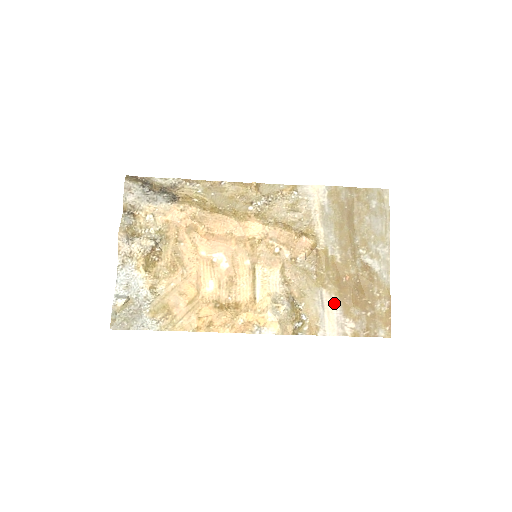
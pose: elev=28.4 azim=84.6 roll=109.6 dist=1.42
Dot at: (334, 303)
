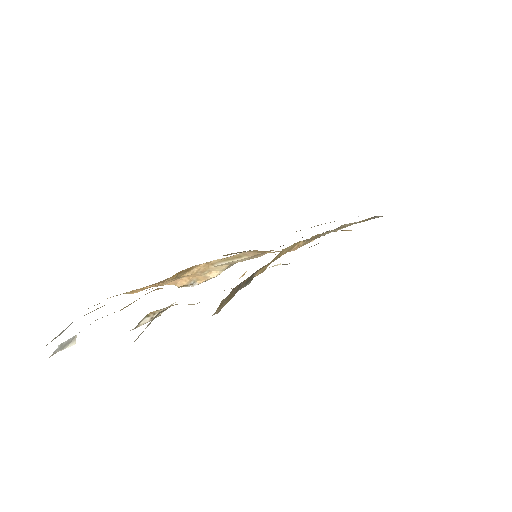
Dot at: occluded
